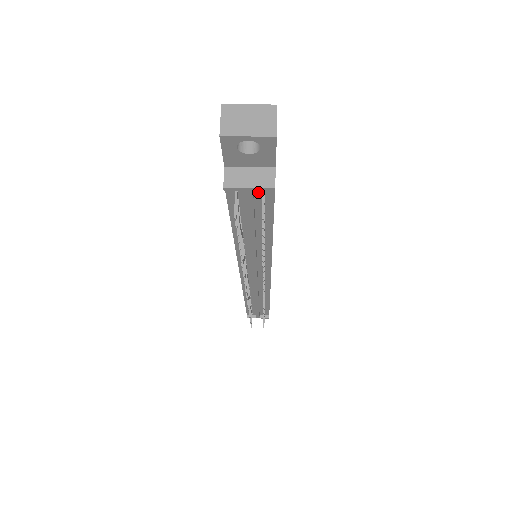
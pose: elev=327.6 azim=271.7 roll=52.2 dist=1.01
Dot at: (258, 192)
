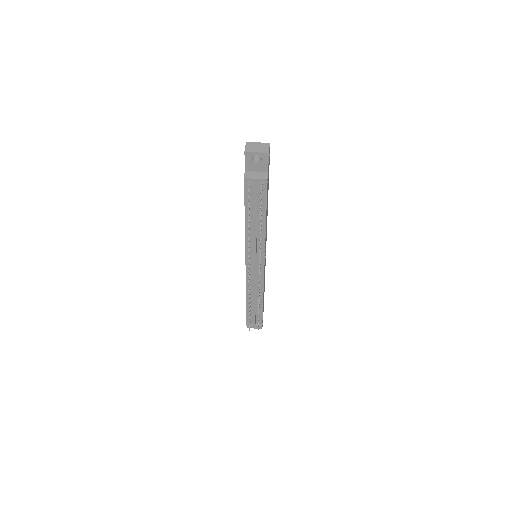
Dot at: (259, 184)
